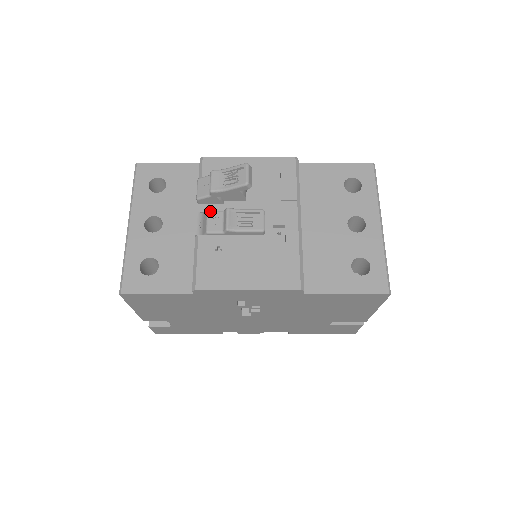
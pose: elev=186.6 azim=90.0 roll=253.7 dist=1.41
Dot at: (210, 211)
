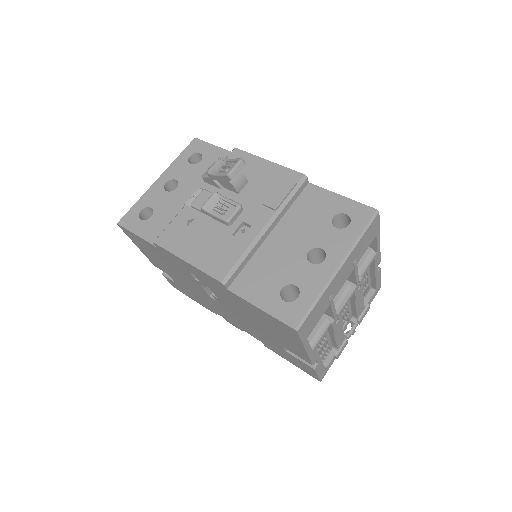
Dot at: (205, 190)
